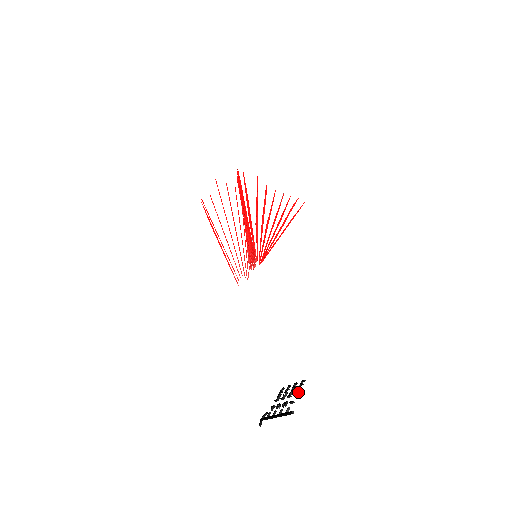
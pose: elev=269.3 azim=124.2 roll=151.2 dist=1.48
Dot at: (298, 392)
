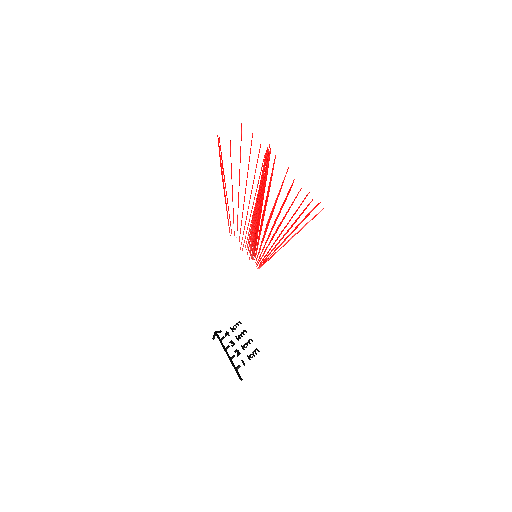
Dot at: occluded
